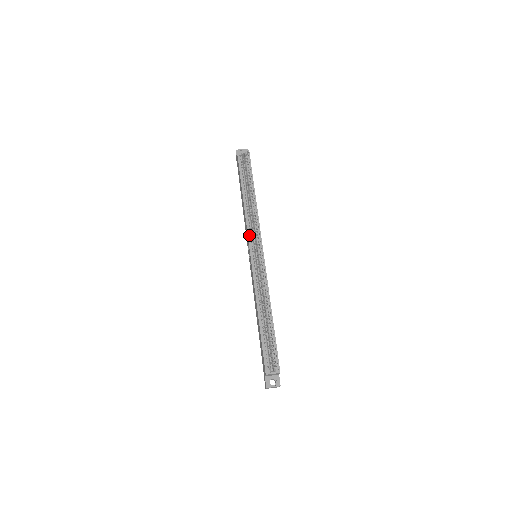
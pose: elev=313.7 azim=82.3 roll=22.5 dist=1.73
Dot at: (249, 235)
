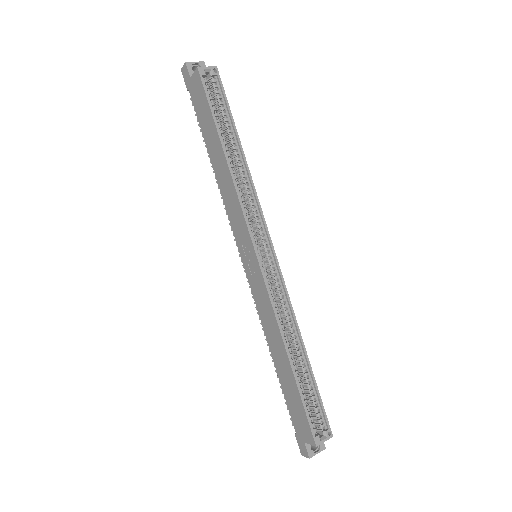
Dot at: (248, 225)
